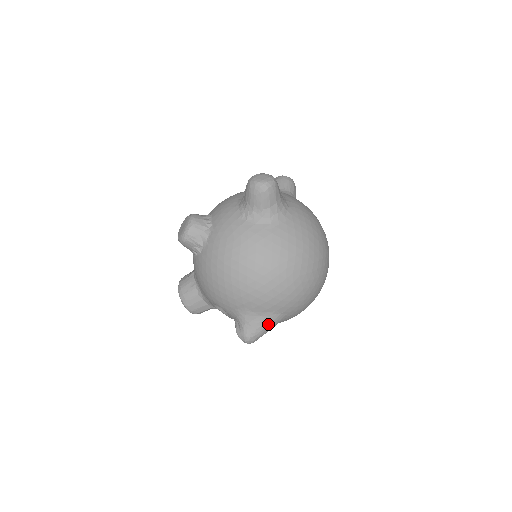
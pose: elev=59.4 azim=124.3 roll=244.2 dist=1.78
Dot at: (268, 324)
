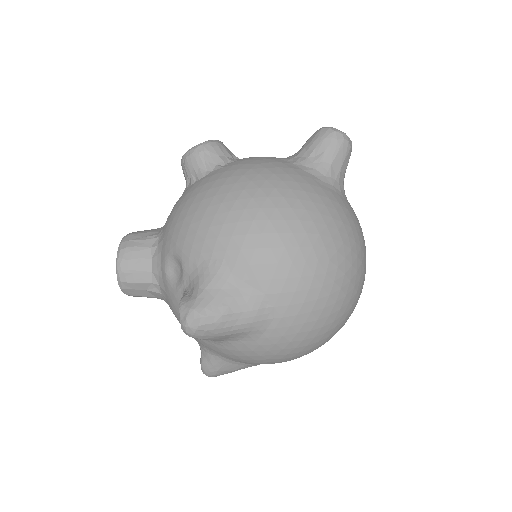
Dot at: (239, 312)
